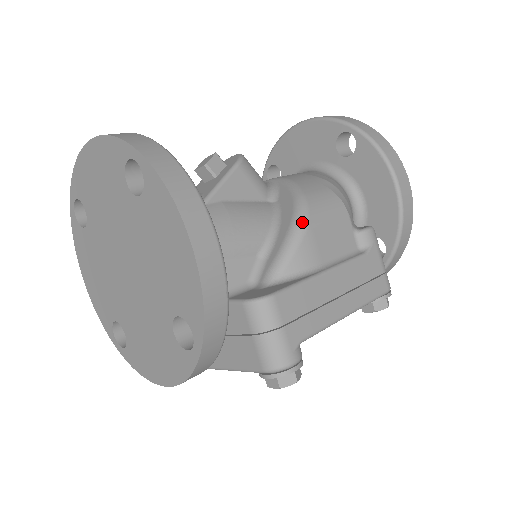
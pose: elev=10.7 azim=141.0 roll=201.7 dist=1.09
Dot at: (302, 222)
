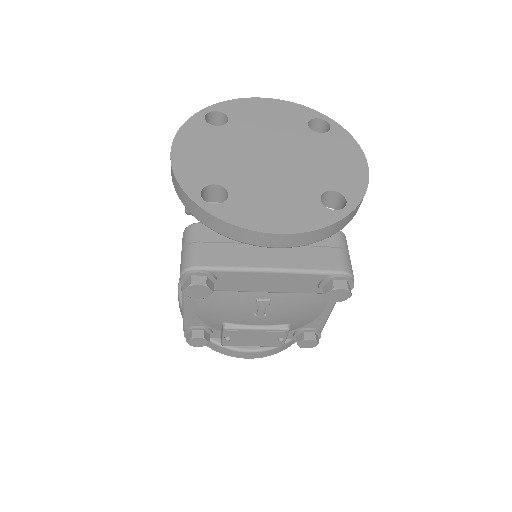
Dot at: occluded
